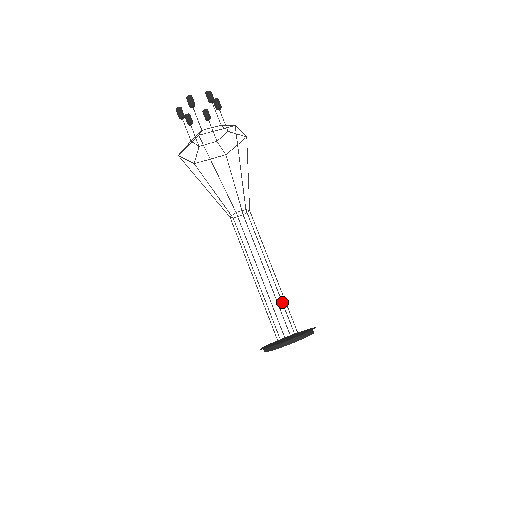
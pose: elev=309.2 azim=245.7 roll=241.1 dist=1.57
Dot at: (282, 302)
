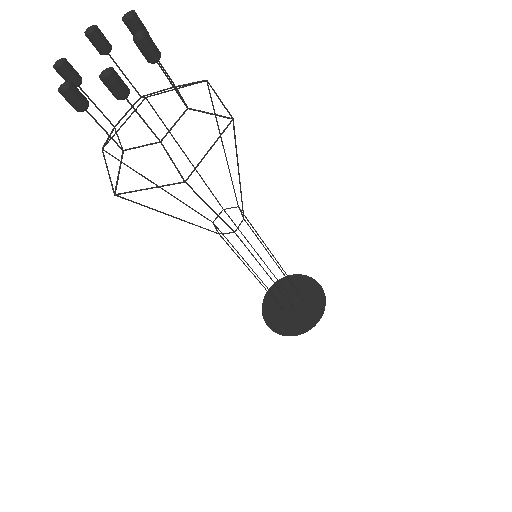
Dot at: occluded
